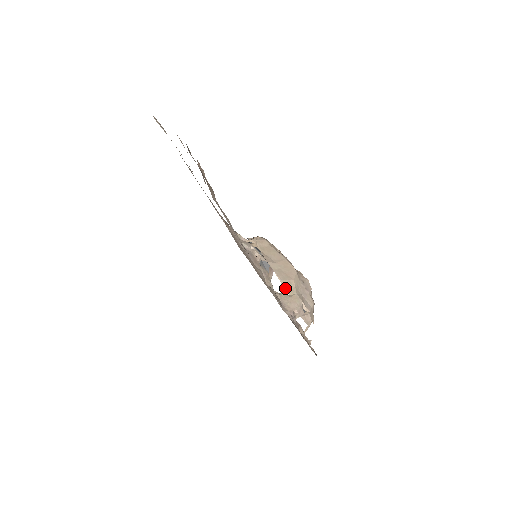
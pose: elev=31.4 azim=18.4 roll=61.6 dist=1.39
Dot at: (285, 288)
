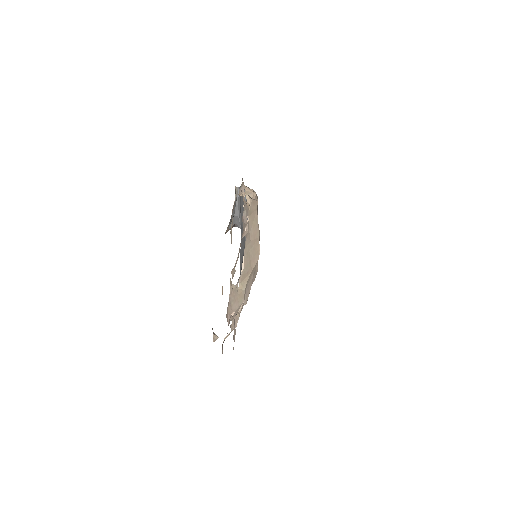
Dot at: (240, 279)
